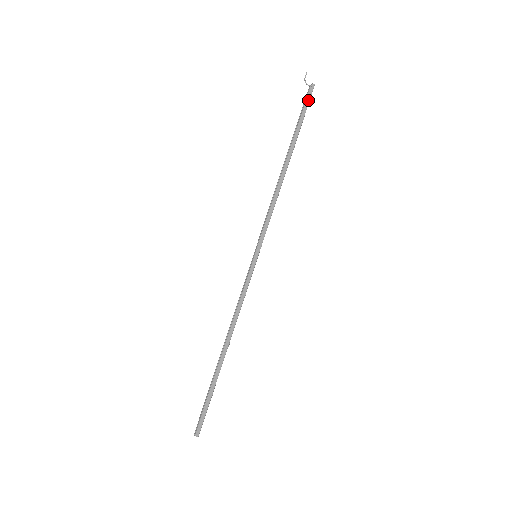
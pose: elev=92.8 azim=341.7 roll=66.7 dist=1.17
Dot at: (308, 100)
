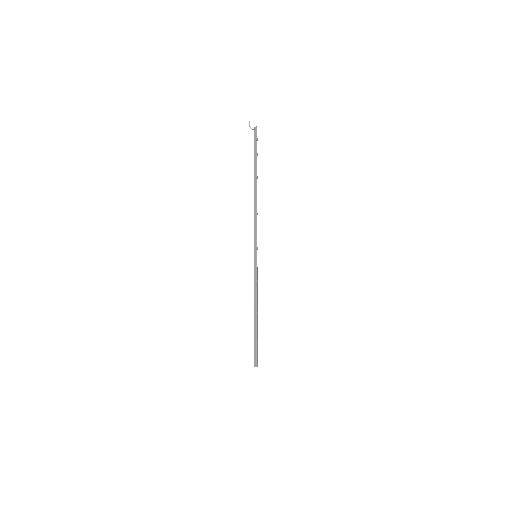
Dot at: (255, 140)
